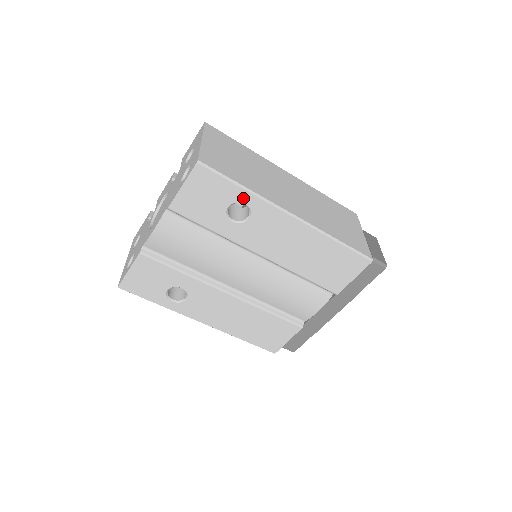
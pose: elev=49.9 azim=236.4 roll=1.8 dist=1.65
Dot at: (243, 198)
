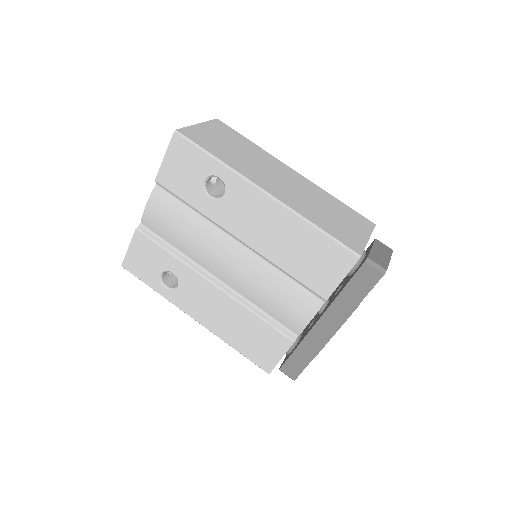
Dot at: (216, 170)
